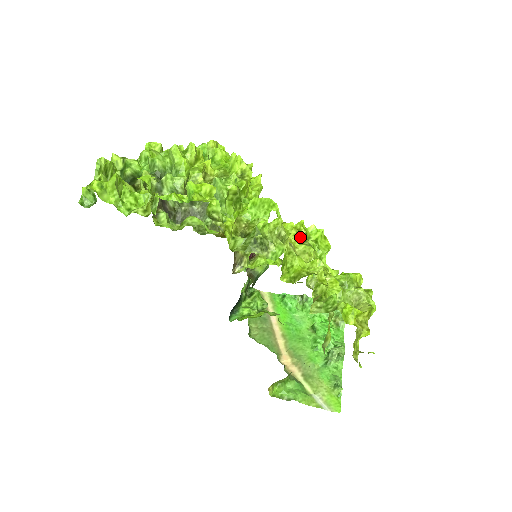
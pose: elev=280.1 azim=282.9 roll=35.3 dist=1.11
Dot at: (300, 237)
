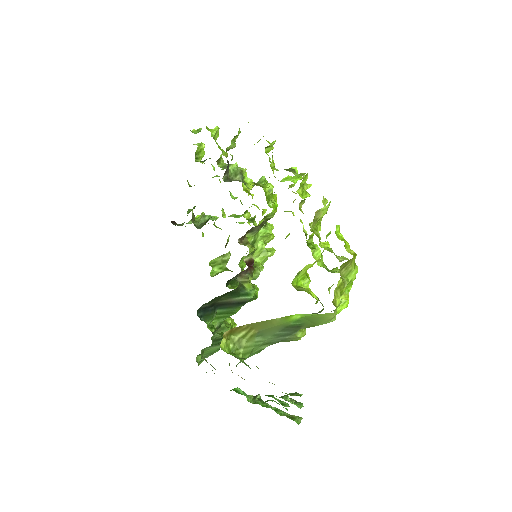
Dot at: (303, 231)
